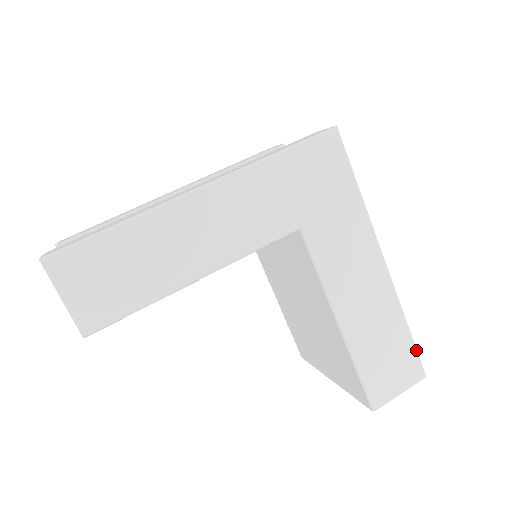
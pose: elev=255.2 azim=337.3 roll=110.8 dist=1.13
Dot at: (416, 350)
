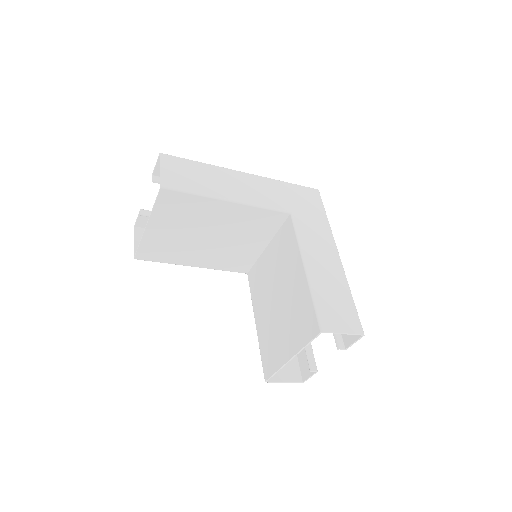
Dot at: (357, 313)
